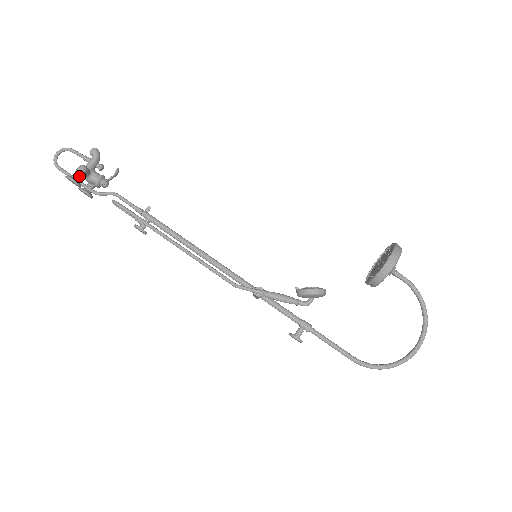
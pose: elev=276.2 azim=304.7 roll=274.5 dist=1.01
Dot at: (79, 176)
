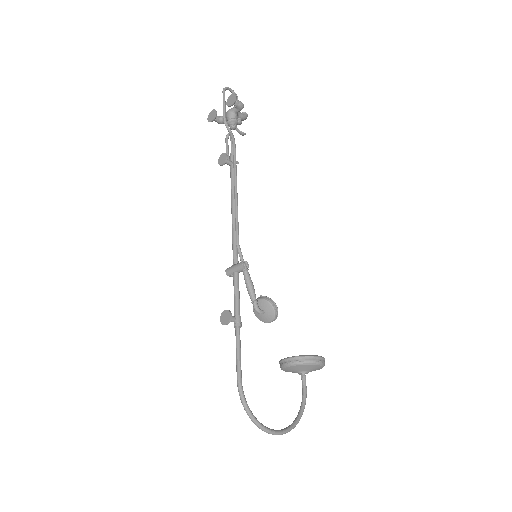
Dot at: (238, 103)
